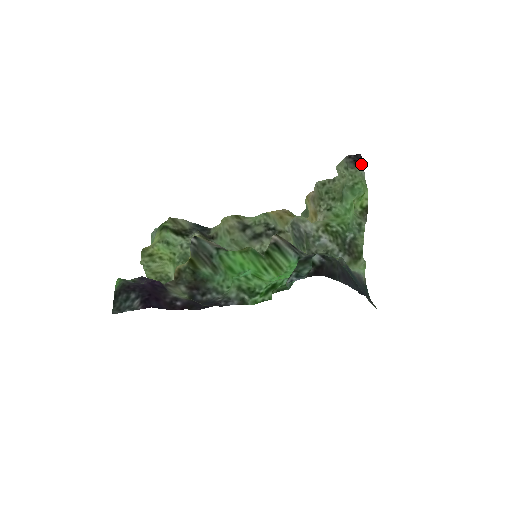
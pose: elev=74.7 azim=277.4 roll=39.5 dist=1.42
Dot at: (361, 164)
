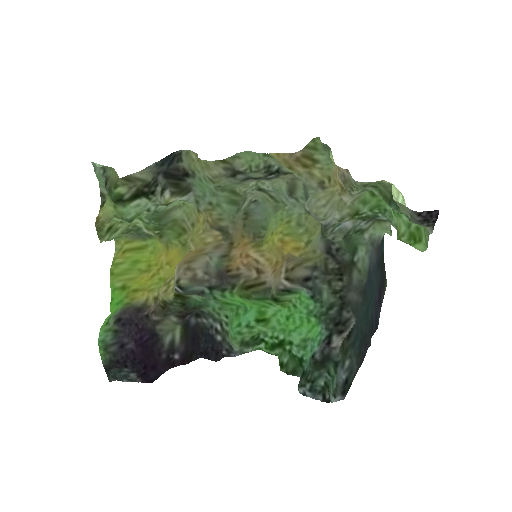
Dot at: (432, 223)
